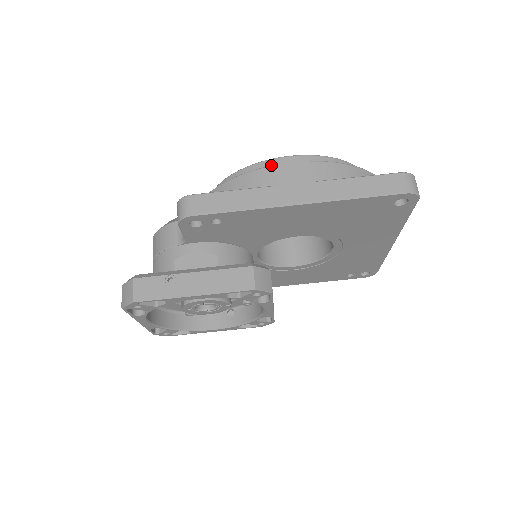
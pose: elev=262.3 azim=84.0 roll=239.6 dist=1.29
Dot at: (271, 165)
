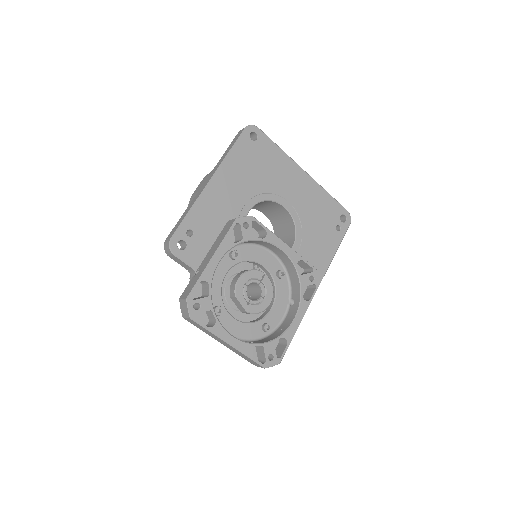
Dot at: occluded
